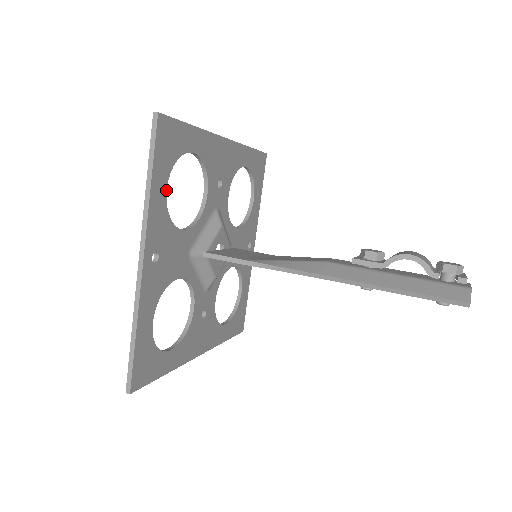
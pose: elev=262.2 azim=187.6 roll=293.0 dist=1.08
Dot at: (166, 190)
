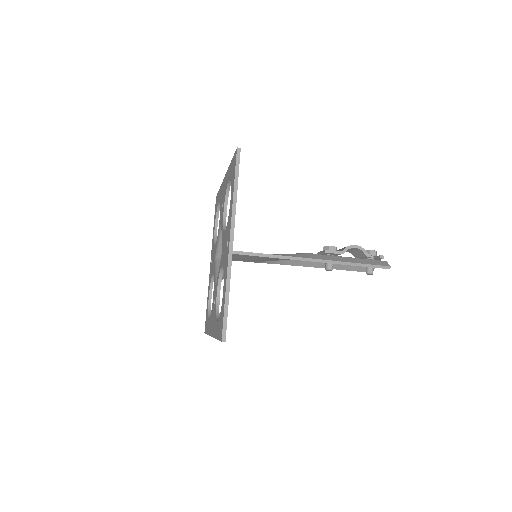
Dot at: occluded
